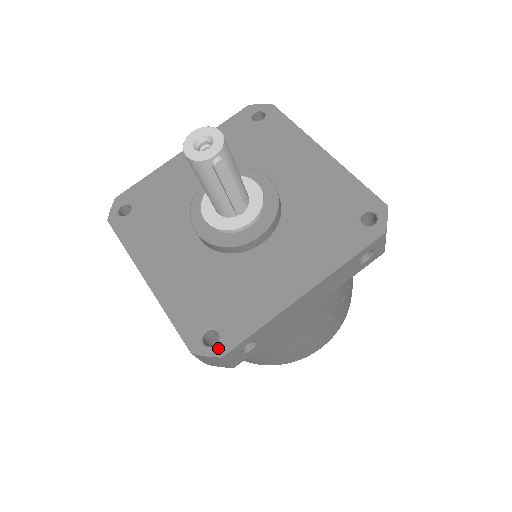
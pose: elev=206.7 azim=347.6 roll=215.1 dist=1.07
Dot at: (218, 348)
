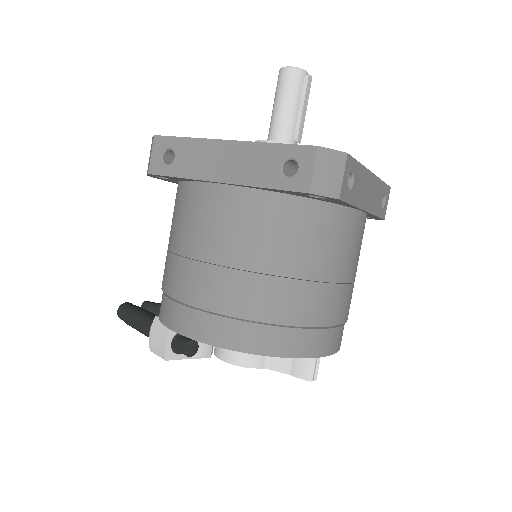
Dot at: (338, 152)
